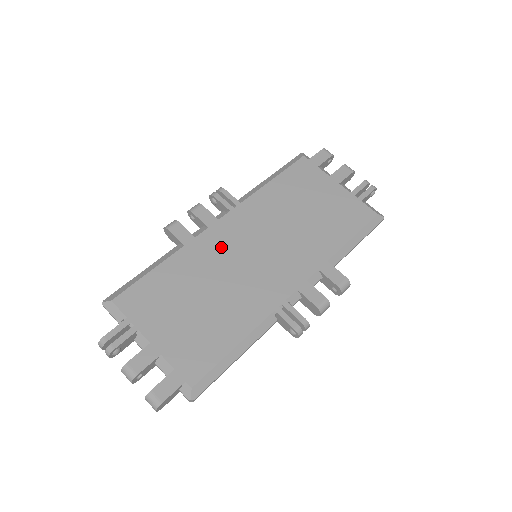
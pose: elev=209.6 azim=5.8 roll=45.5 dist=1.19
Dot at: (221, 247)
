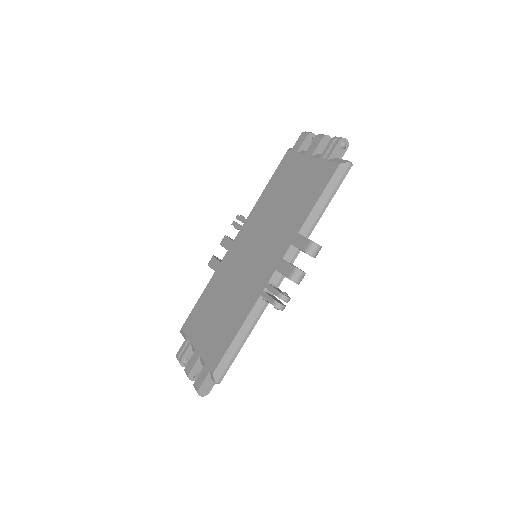
Dot at: (233, 261)
